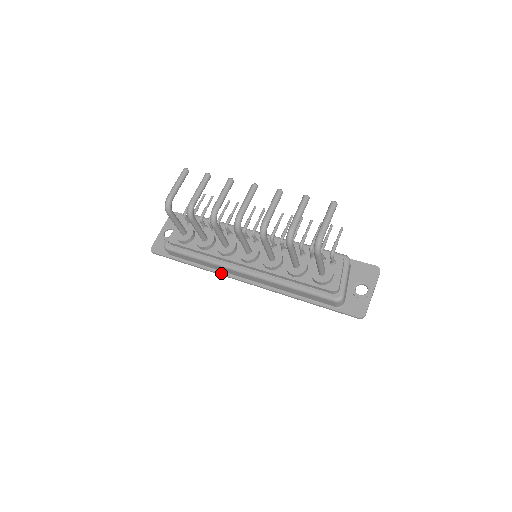
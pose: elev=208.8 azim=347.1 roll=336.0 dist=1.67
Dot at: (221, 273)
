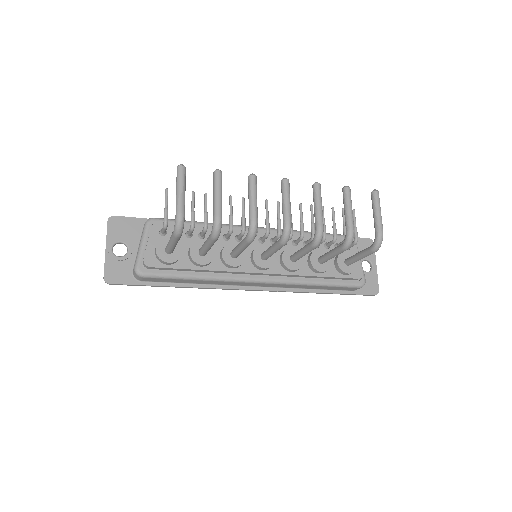
Dot at: (222, 287)
